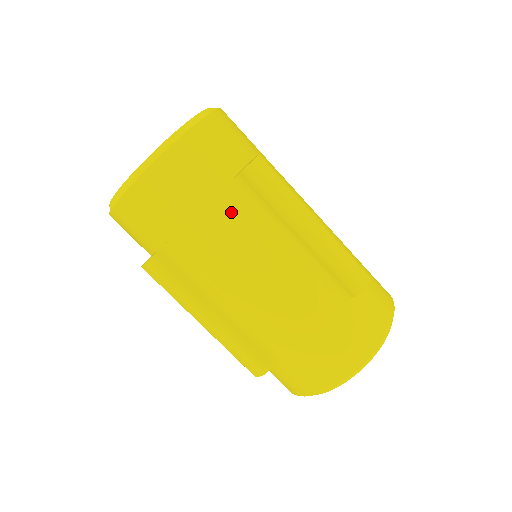
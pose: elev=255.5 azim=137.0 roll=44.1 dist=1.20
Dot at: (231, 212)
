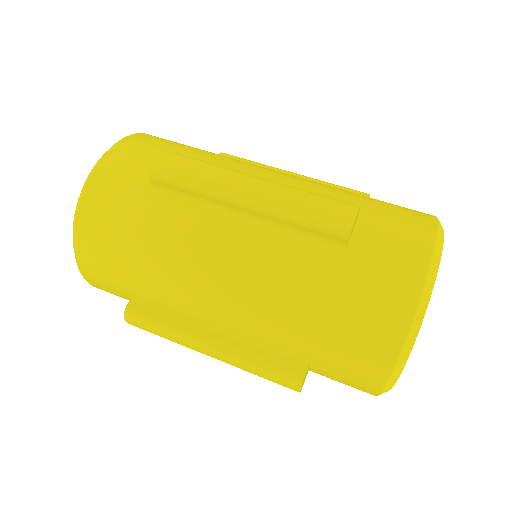
Dot at: occluded
